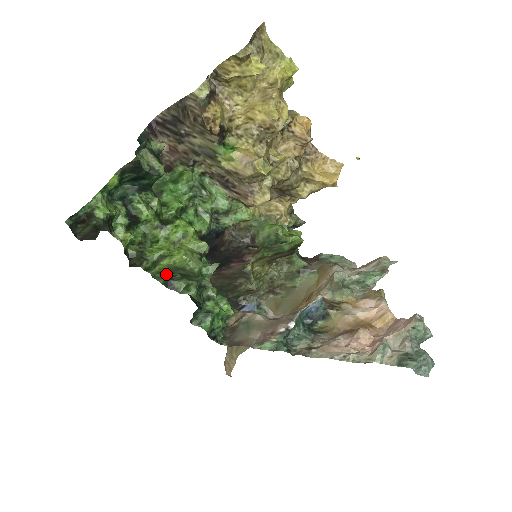
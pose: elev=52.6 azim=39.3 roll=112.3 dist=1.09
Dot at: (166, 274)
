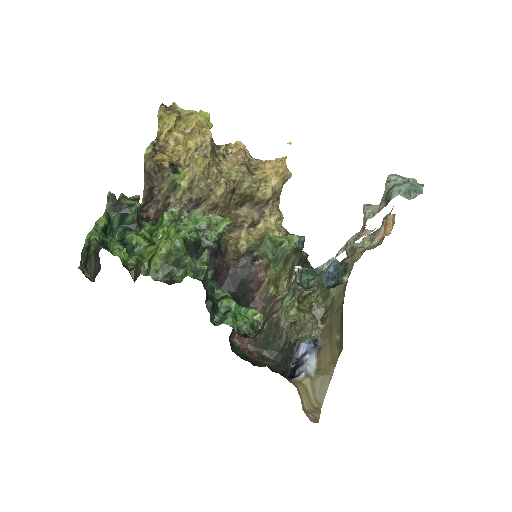
Dot at: (163, 272)
